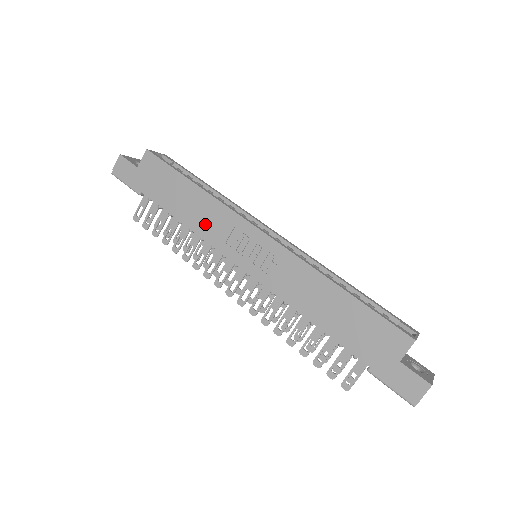
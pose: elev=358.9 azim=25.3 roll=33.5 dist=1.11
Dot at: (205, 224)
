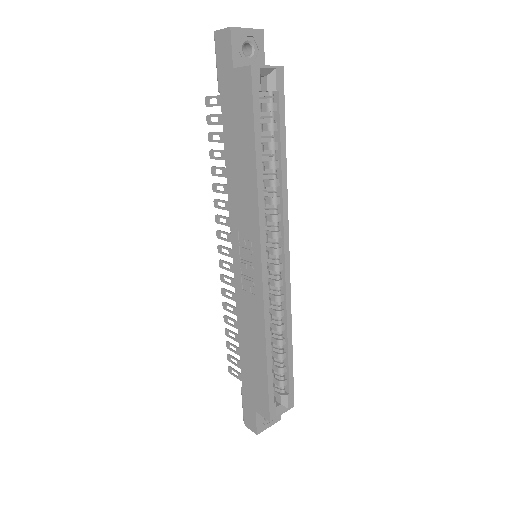
Dot at: (237, 199)
